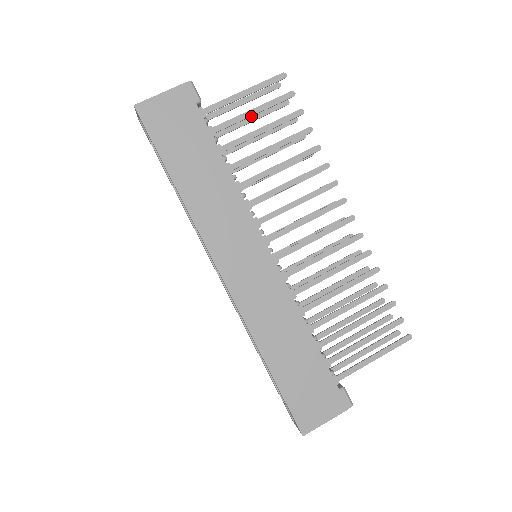
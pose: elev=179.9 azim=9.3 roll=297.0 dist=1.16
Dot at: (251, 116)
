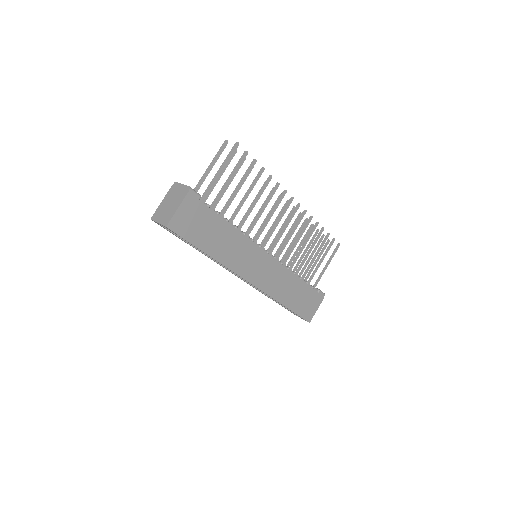
Dot at: occluded
